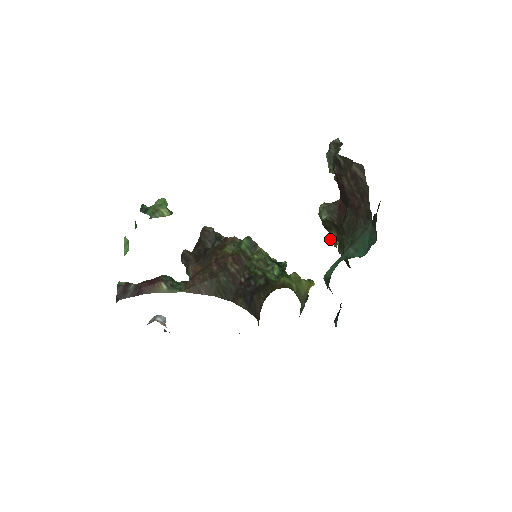
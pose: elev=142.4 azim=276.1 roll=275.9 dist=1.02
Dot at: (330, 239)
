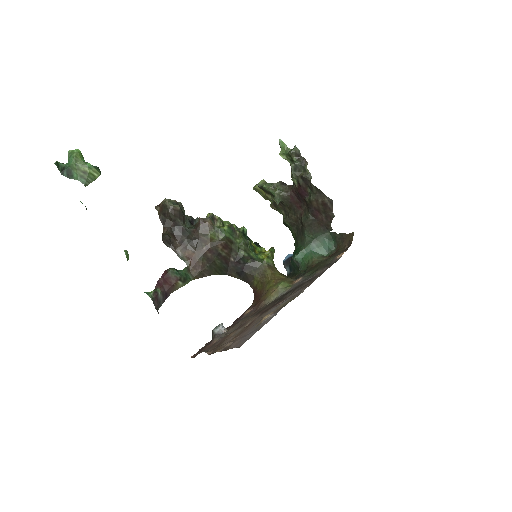
Dot at: (258, 191)
